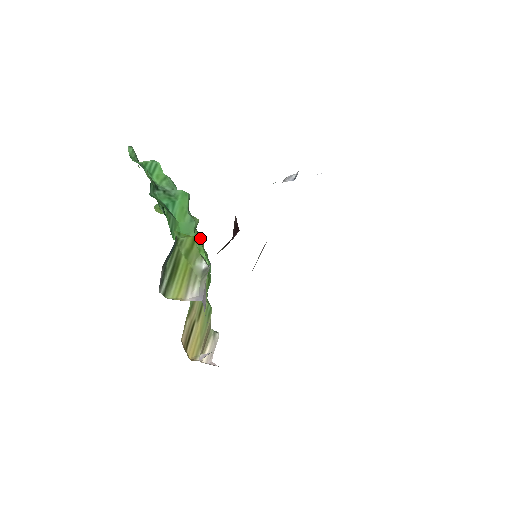
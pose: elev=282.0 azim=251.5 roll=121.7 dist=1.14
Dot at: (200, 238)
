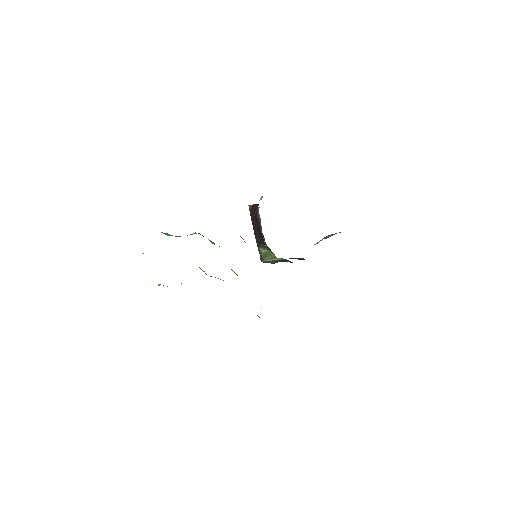
Dot at: occluded
